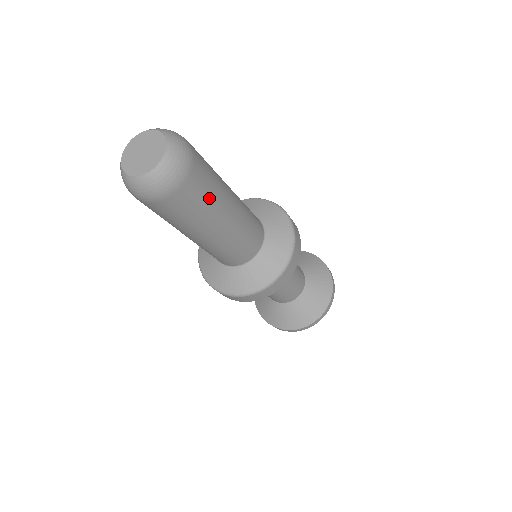
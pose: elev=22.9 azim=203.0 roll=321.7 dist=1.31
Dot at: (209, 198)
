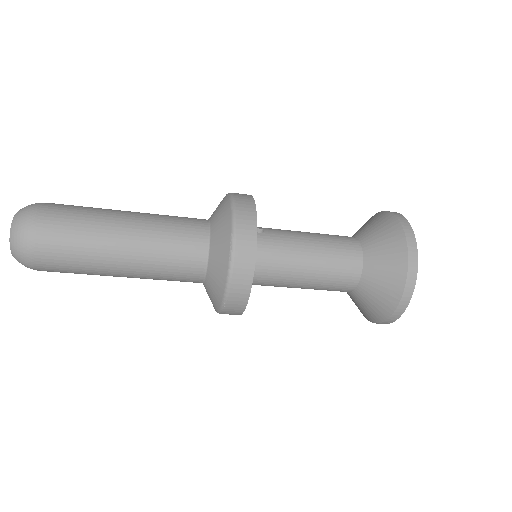
Dot at: (77, 253)
